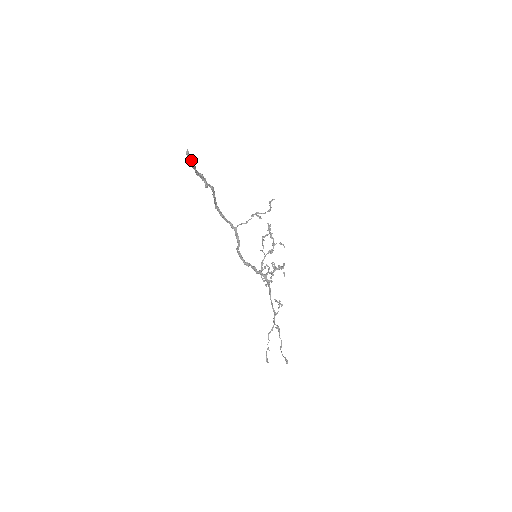
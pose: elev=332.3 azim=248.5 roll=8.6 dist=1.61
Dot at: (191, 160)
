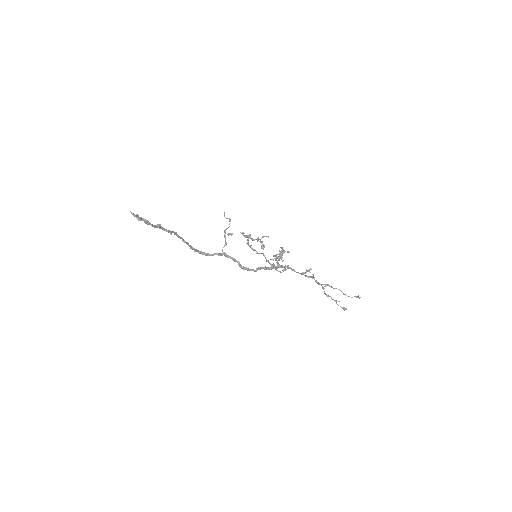
Dot at: (140, 218)
